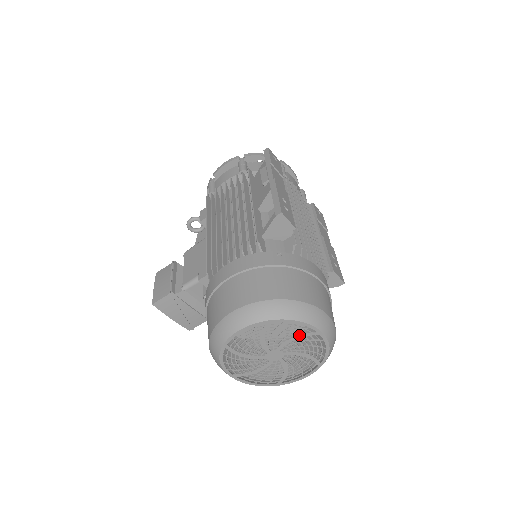
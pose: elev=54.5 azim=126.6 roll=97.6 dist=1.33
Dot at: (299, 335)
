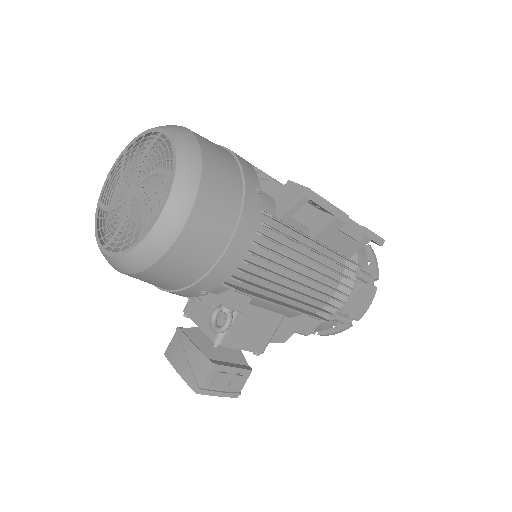
Dot at: (147, 148)
